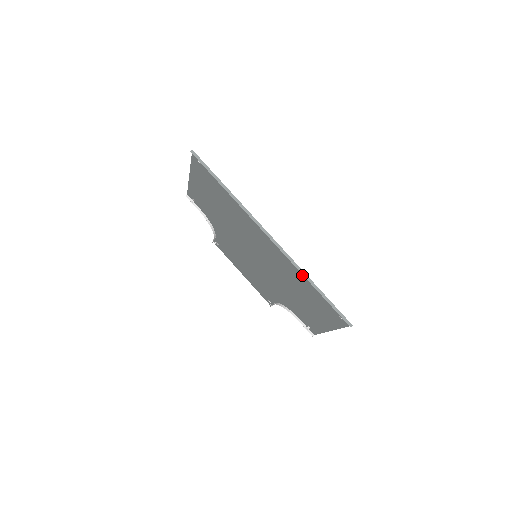
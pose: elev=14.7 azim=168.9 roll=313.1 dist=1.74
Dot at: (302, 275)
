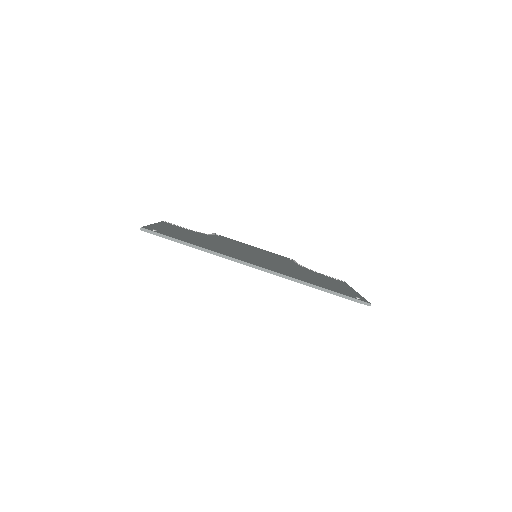
Dot at: occluded
